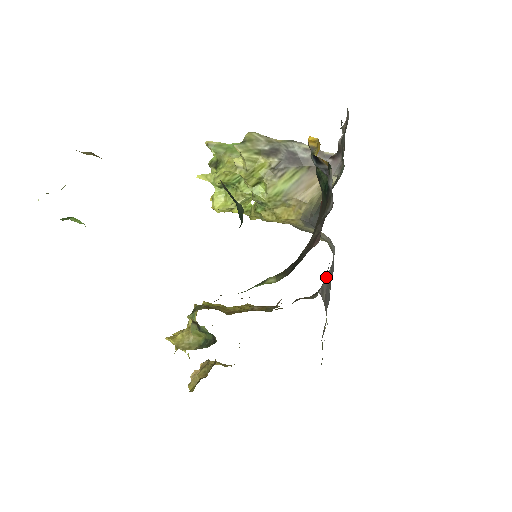
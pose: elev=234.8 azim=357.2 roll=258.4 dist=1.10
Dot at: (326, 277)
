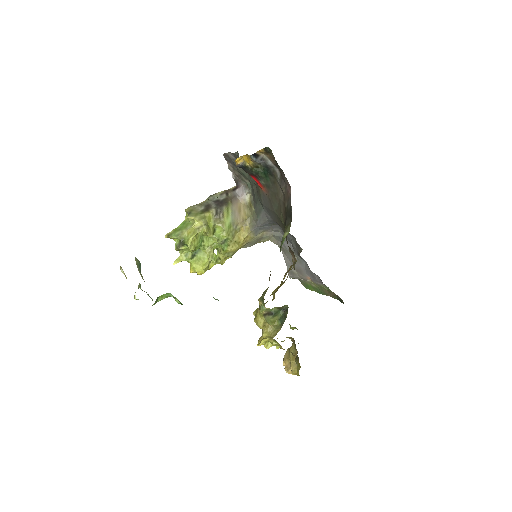
Dot at: (286, 263)
